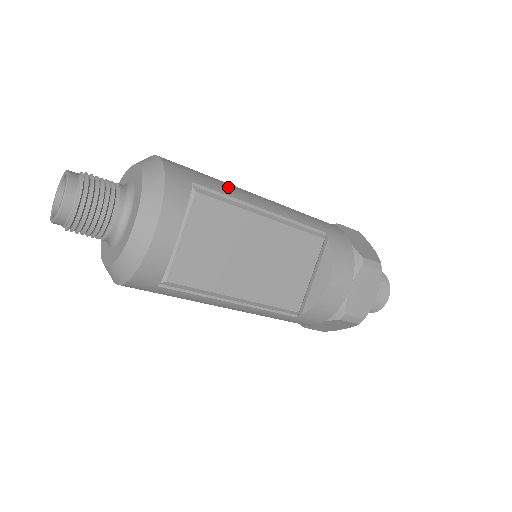
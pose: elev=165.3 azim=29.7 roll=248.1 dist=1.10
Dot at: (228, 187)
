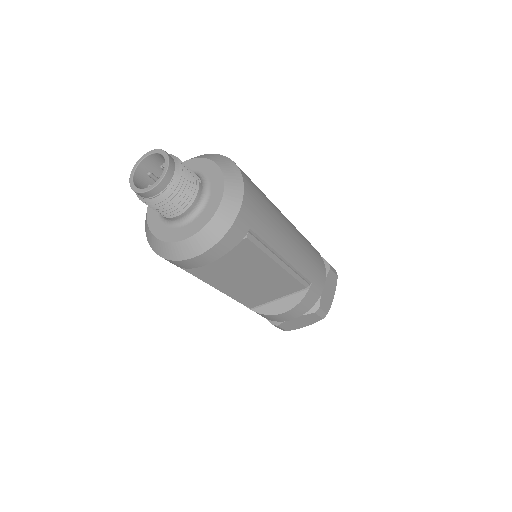
Dot at: (274, 232)
